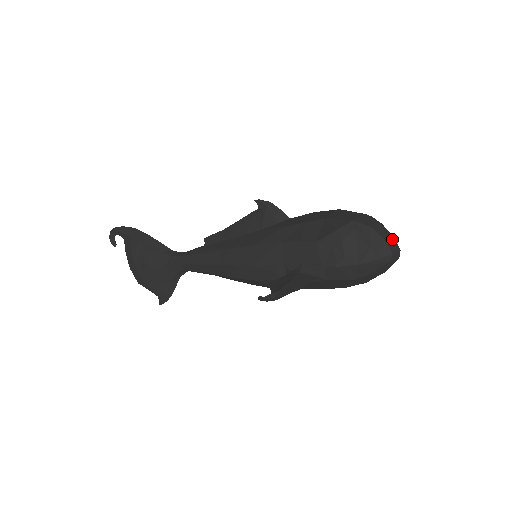
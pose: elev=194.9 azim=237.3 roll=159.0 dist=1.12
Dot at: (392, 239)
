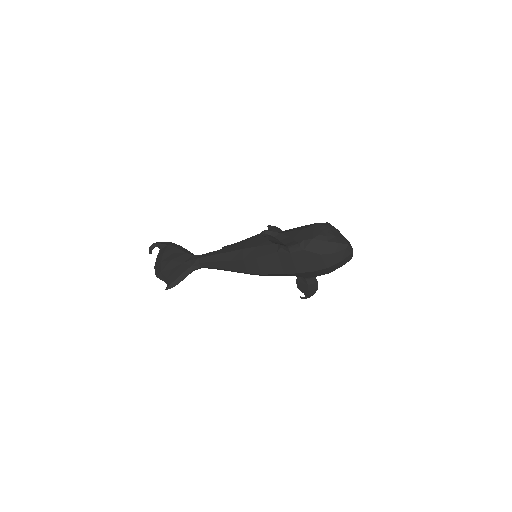
Dot at: (349, 242)
